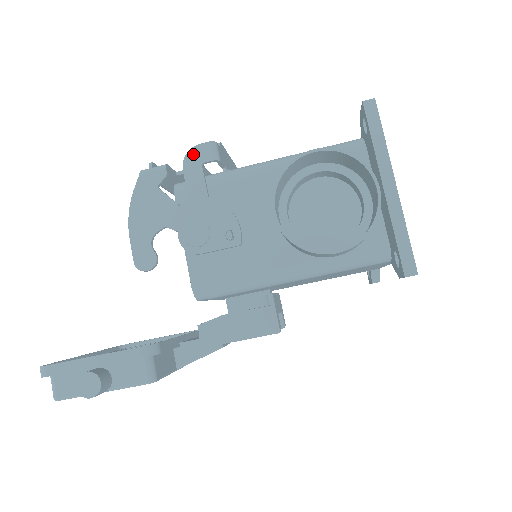
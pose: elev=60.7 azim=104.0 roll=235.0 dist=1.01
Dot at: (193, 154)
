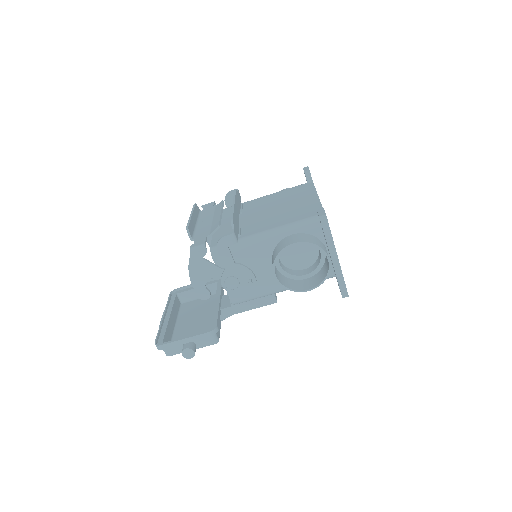
Dot at: (222, 242)
